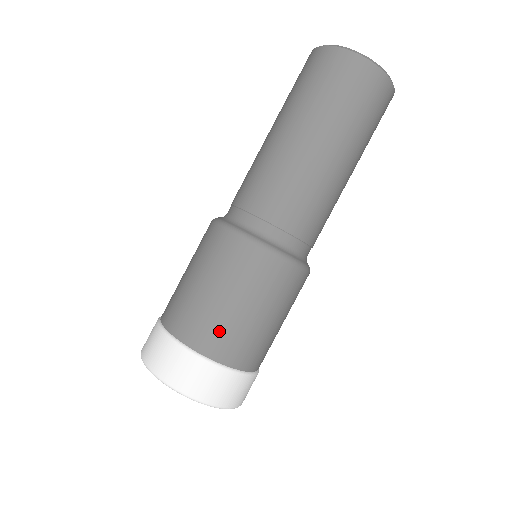
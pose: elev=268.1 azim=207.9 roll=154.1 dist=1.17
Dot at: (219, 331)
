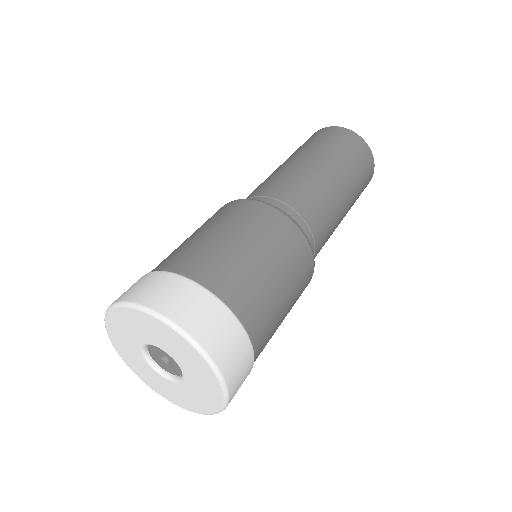
Dot at: (193, 252)
